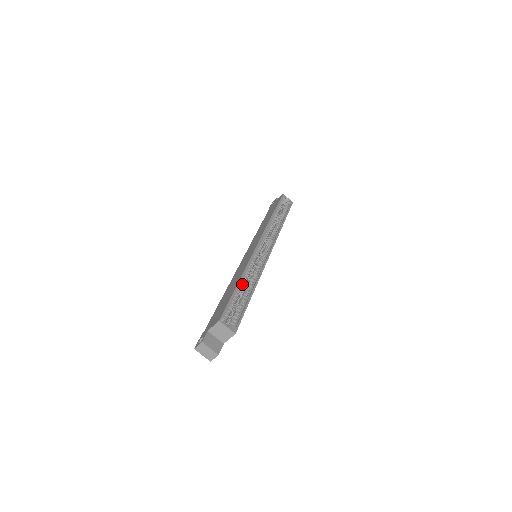
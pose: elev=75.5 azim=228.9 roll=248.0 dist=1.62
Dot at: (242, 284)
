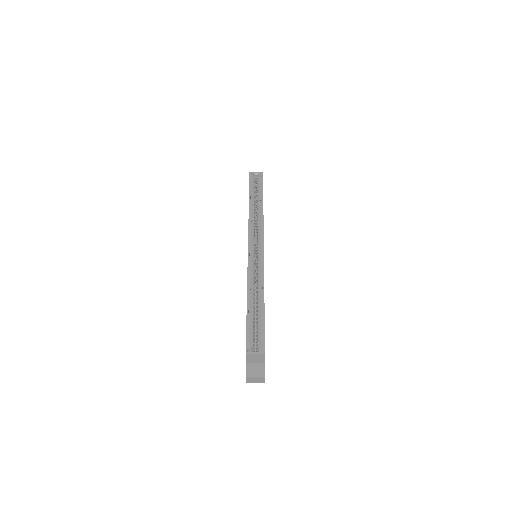
Dot at: (252, 301)
